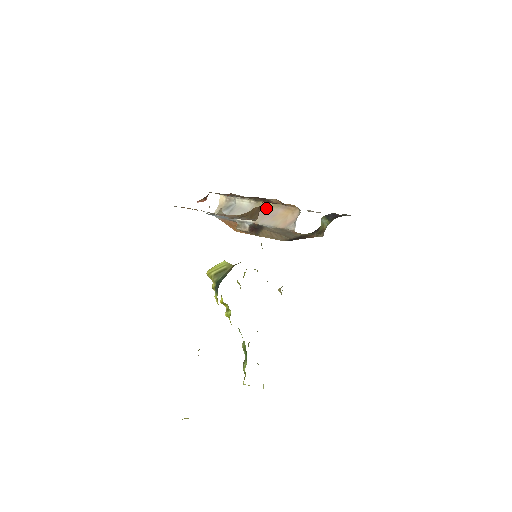
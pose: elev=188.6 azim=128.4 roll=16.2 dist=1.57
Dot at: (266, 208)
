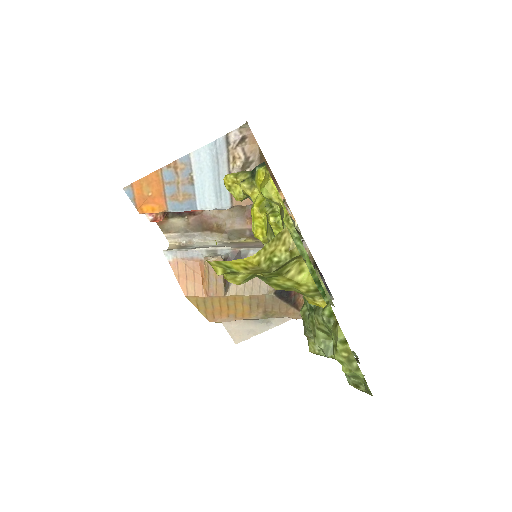
Dot at: (245, 243)
